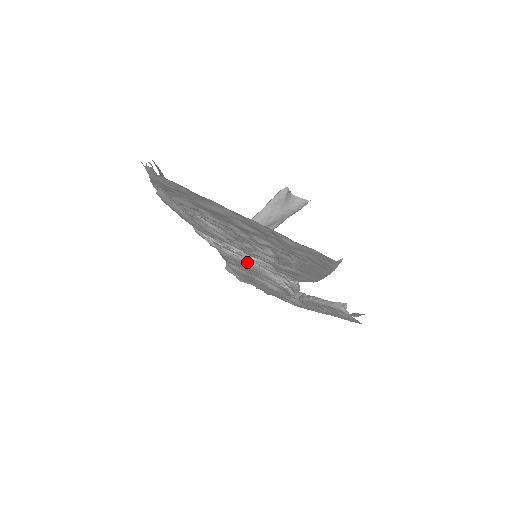
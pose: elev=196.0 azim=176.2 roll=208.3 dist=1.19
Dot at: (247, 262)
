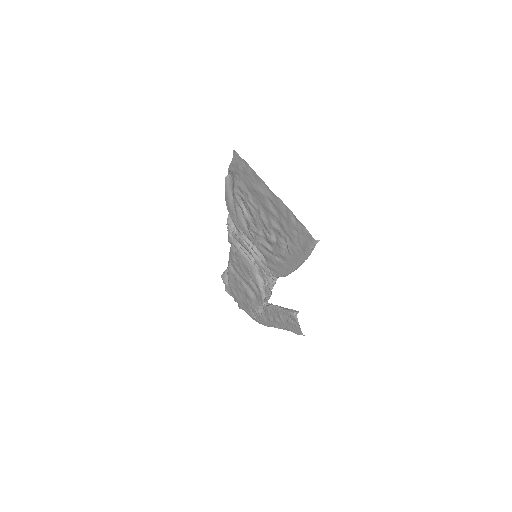
Dot at: (247, 259)
